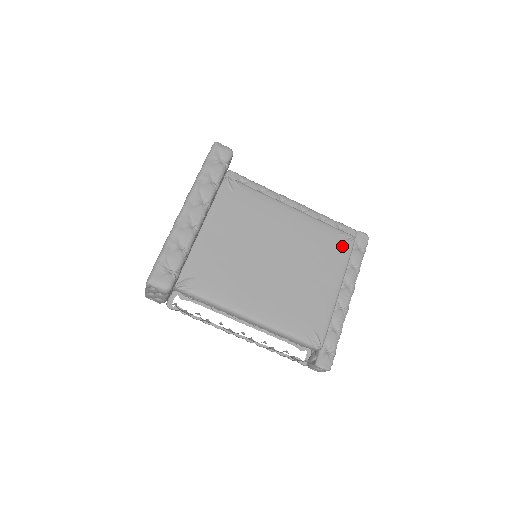
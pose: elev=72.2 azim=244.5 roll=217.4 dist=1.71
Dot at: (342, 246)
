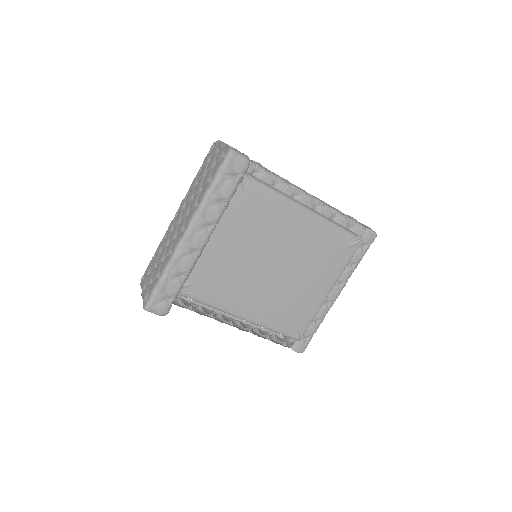
Dot at: (346, 250)
